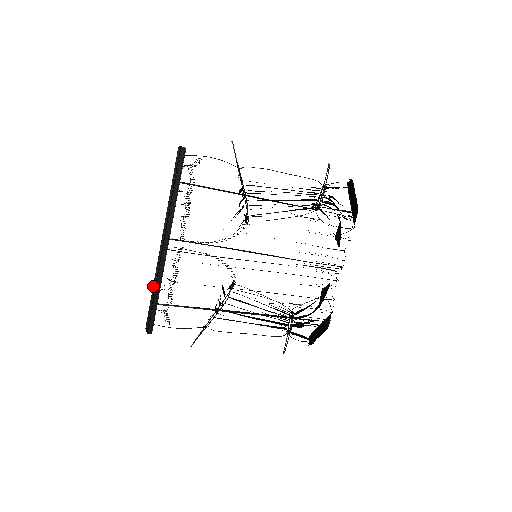
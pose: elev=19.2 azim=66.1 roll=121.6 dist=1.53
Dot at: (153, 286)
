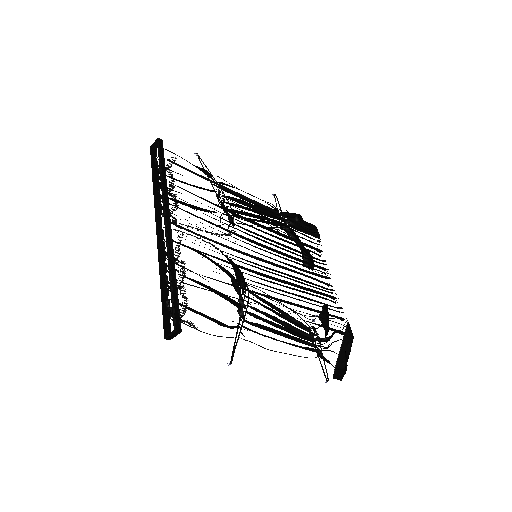
Dot at: (160, 278)
